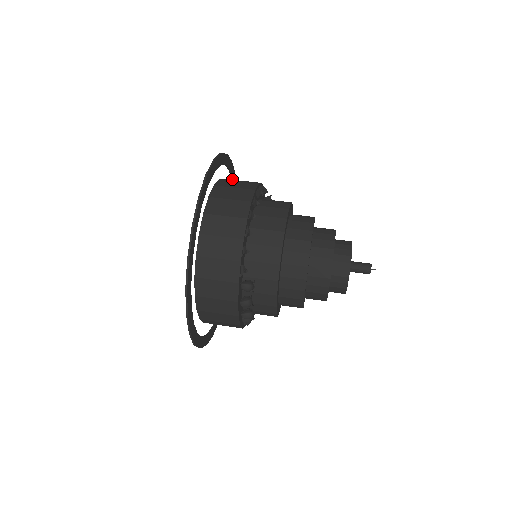
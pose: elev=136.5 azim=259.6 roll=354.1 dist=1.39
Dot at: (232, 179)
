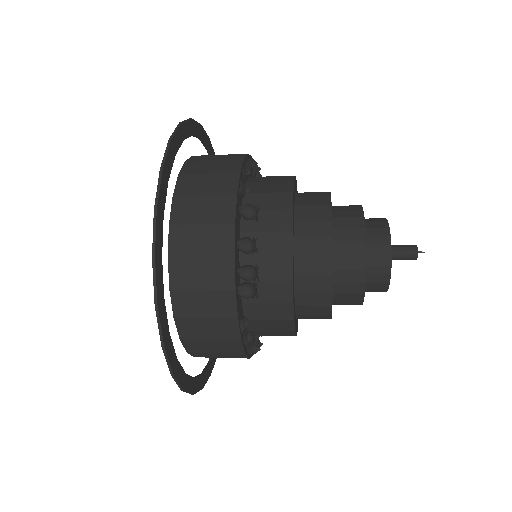
Dot at: occluded
